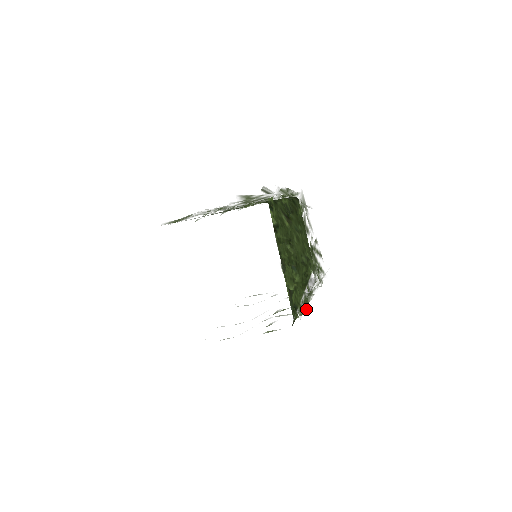
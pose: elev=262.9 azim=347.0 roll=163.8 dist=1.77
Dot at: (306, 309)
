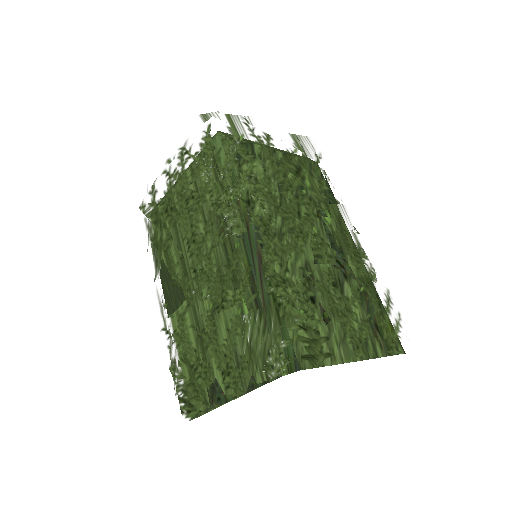
Dot at: occluded
